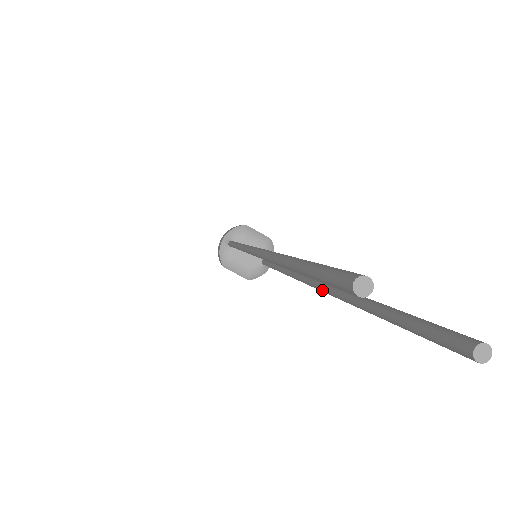
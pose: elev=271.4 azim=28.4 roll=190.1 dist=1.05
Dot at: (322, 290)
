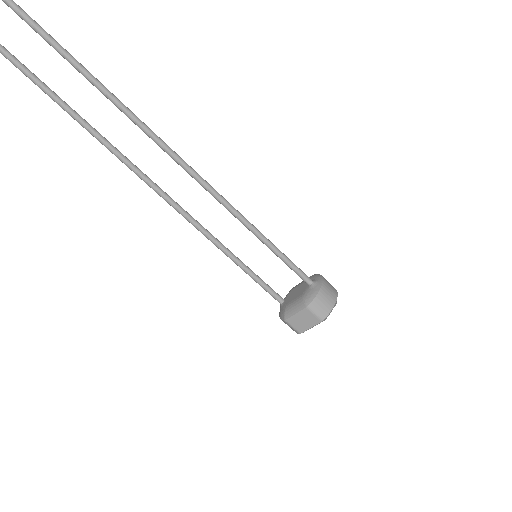
Dot at: occluded
